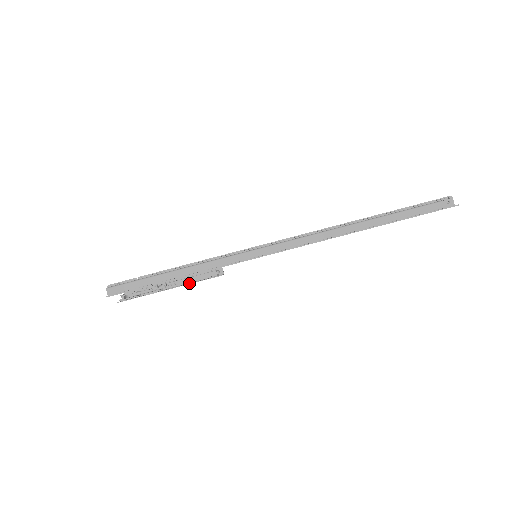
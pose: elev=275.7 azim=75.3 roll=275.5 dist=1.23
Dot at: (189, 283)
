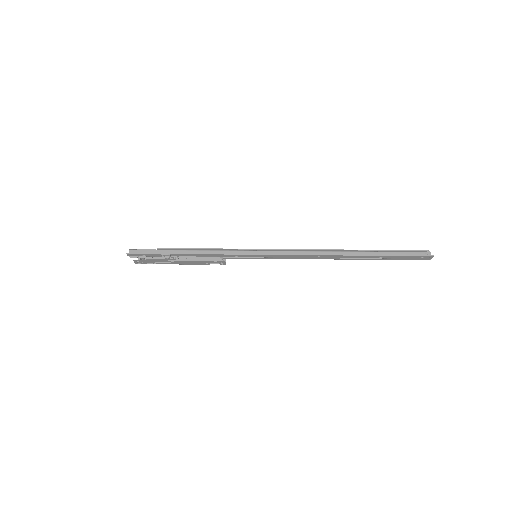
Dot at: (196, 260)
